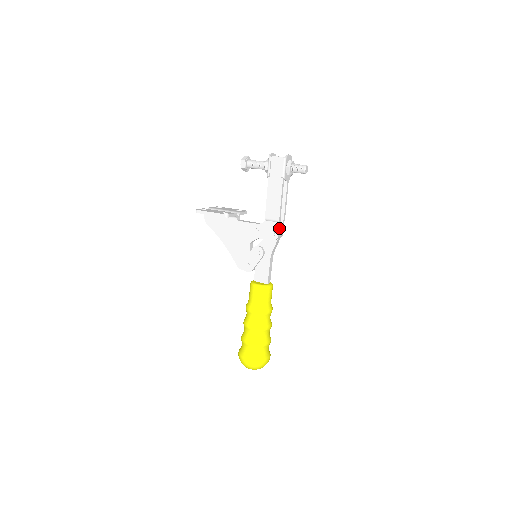
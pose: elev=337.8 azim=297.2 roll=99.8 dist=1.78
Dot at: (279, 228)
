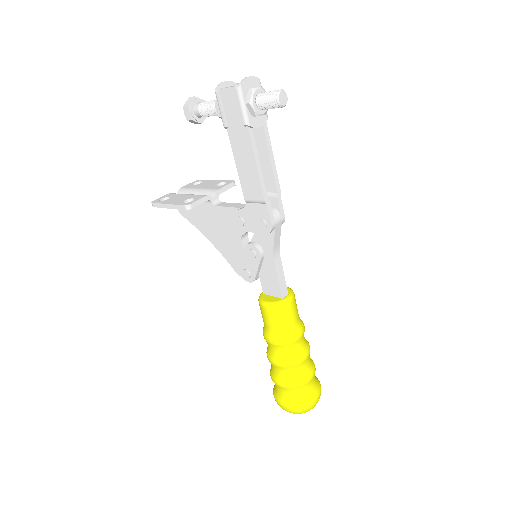
Dot at: (270, 212)
